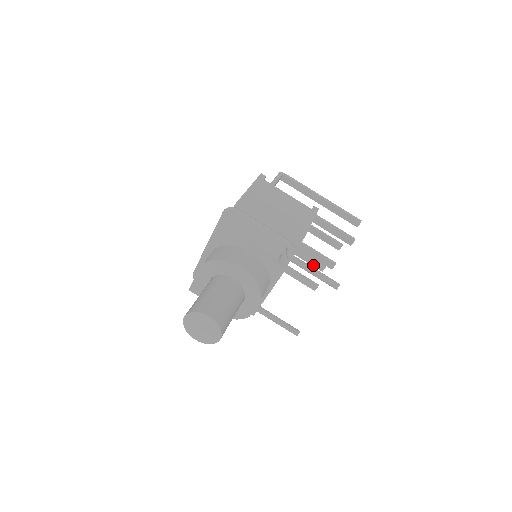
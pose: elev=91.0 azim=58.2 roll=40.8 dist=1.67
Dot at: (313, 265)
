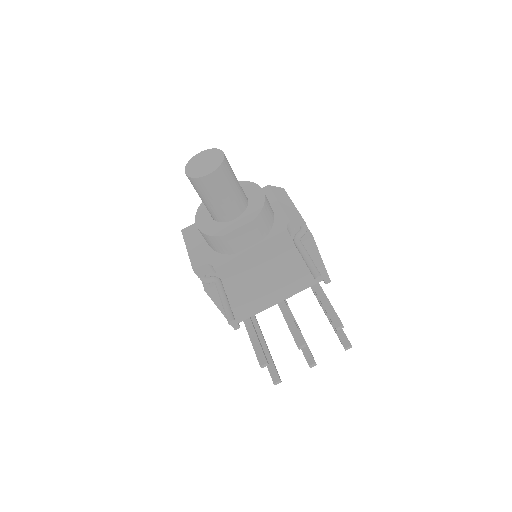
Dot at: (270, 371)
